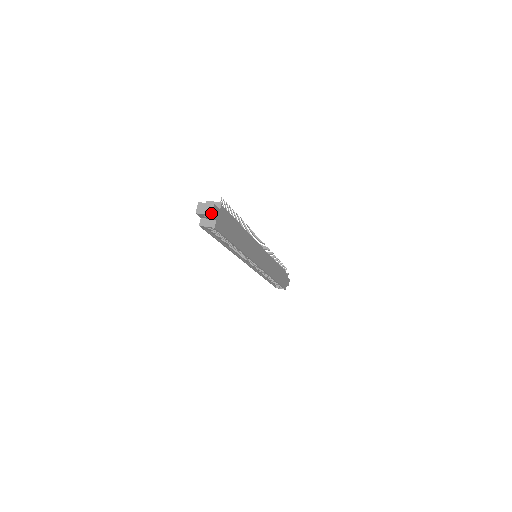
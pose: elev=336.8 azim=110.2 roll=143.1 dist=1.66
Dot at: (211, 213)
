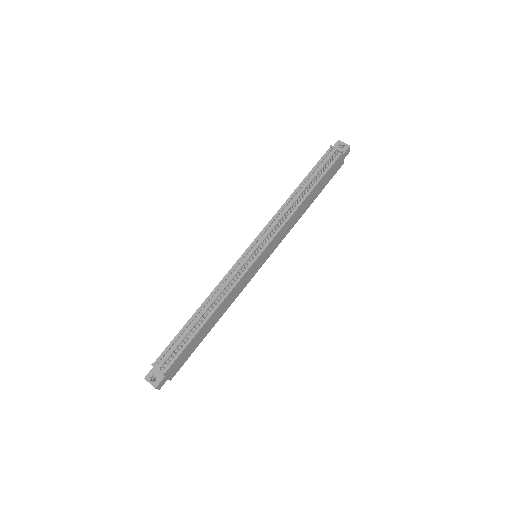
Dot at: (158, 389)
